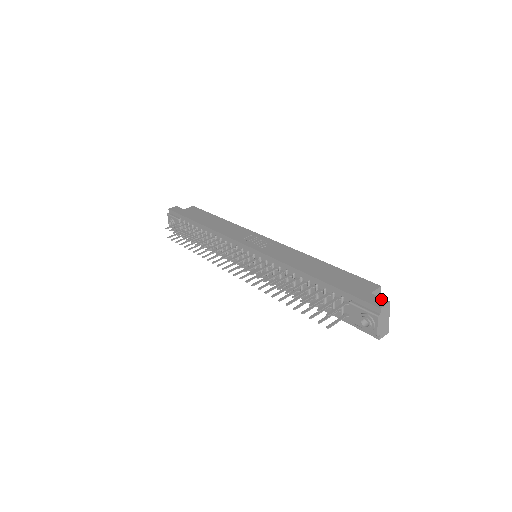
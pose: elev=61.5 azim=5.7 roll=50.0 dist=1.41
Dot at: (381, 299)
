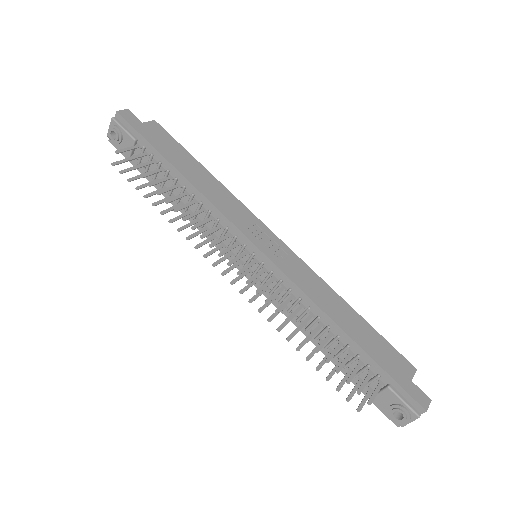
Dot at: (423, 394)
